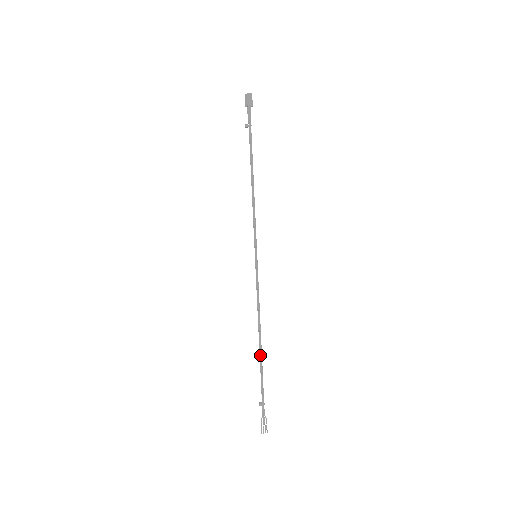
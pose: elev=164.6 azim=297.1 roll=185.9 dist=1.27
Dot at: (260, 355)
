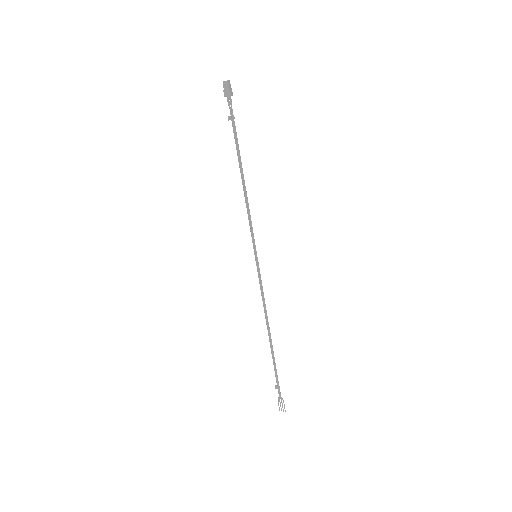
Dot at: (270, 346)
